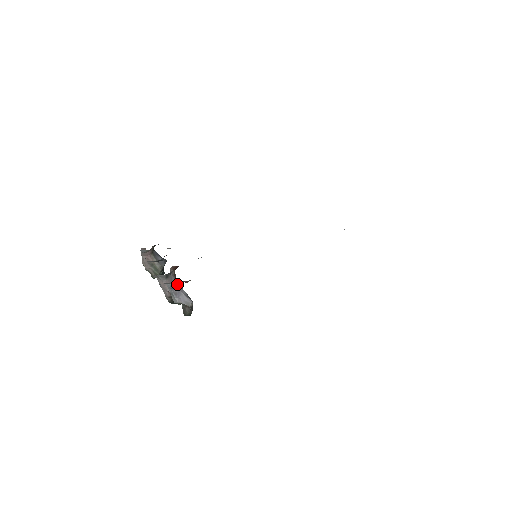
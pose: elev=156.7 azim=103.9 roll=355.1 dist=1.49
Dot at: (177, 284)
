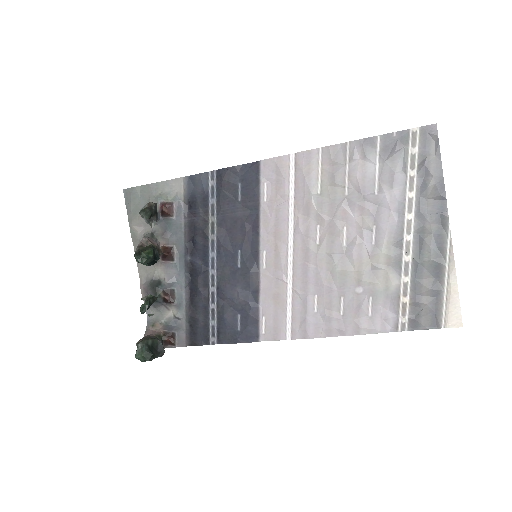
Dot at: occluded
